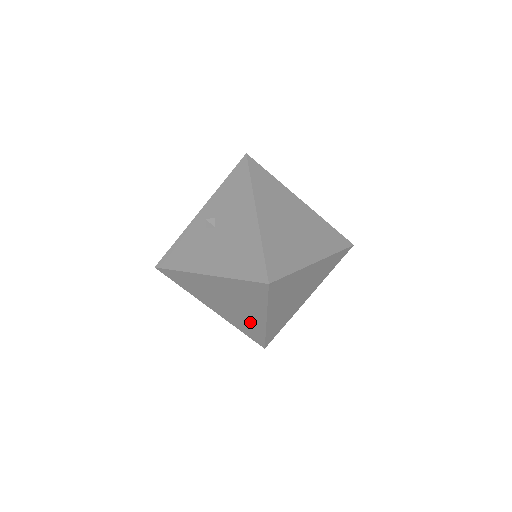
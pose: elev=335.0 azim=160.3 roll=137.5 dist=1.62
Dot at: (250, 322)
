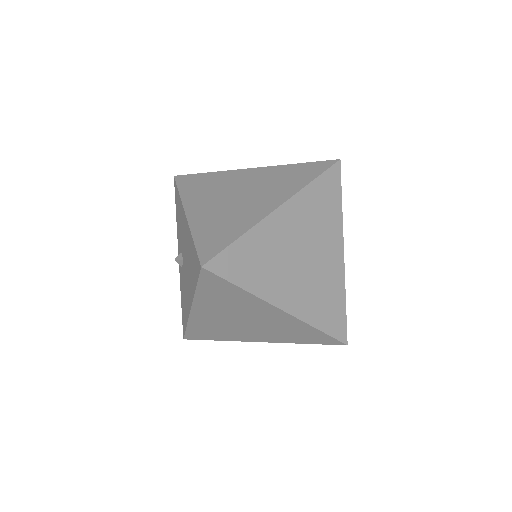
Dot at: (286, 326)
